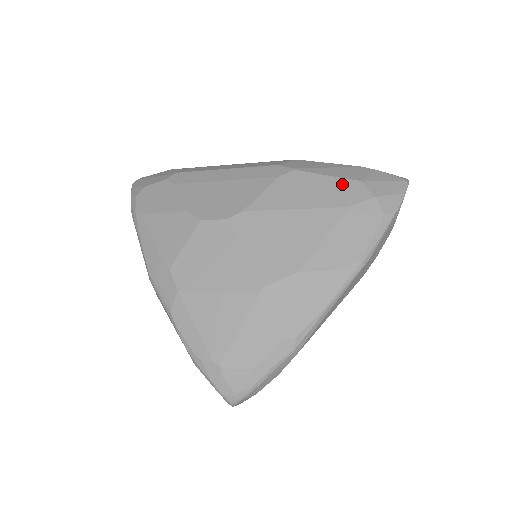
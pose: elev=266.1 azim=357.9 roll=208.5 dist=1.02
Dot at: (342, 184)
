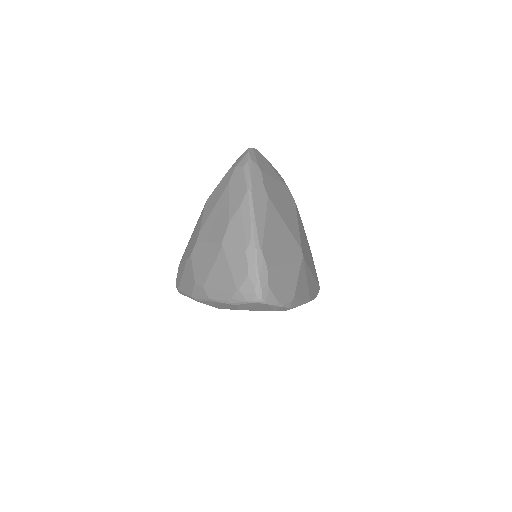
Dot at: (224, 179)
